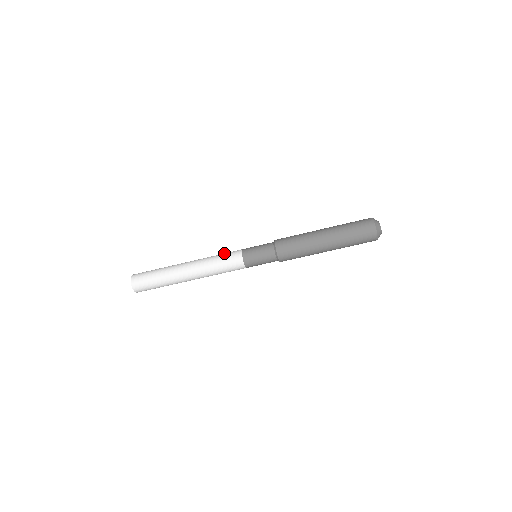
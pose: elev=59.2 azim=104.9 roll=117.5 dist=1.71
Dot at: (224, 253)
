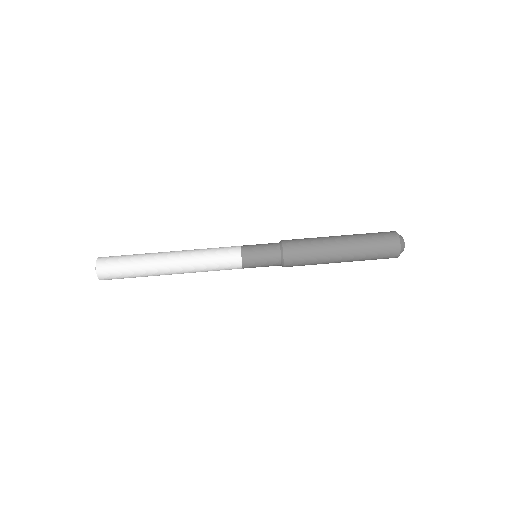
Dot at: occluded
